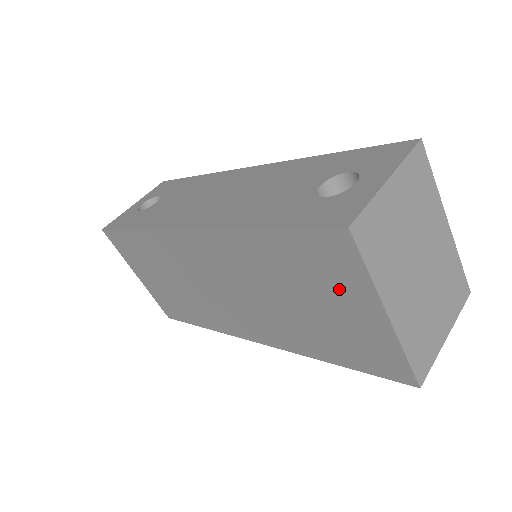
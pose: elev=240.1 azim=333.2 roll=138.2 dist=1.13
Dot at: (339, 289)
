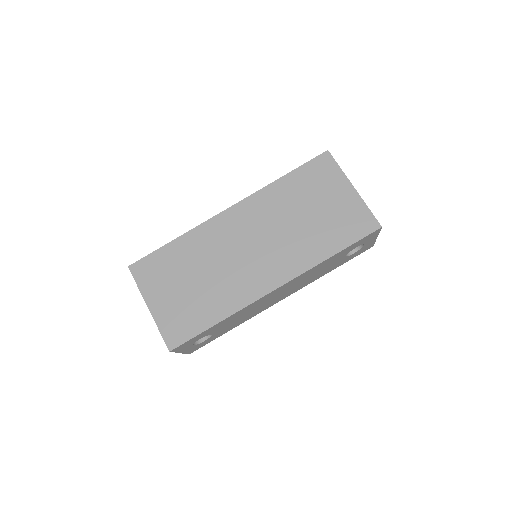
Dot at: (329, 187)
